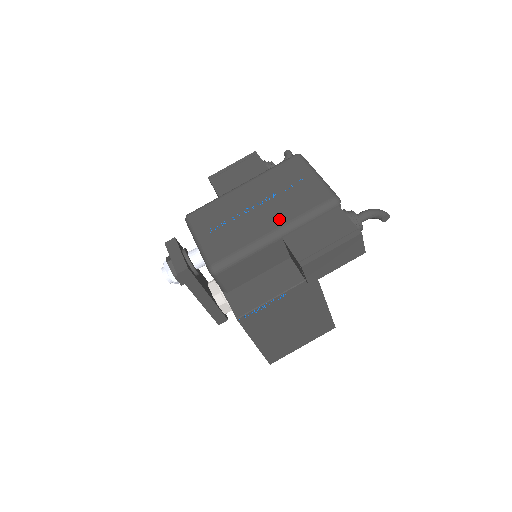
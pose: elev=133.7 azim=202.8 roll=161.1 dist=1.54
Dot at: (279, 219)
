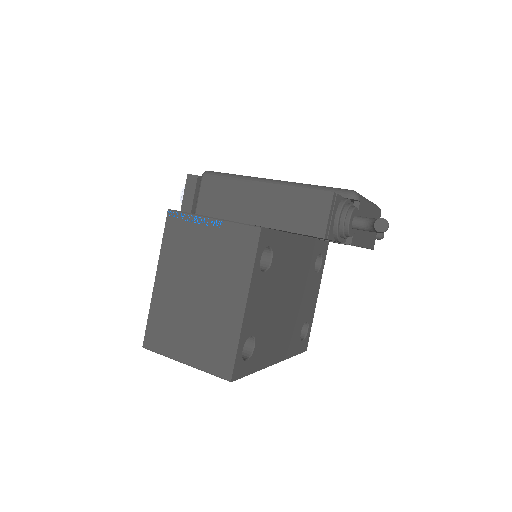
Dot at: occluded
